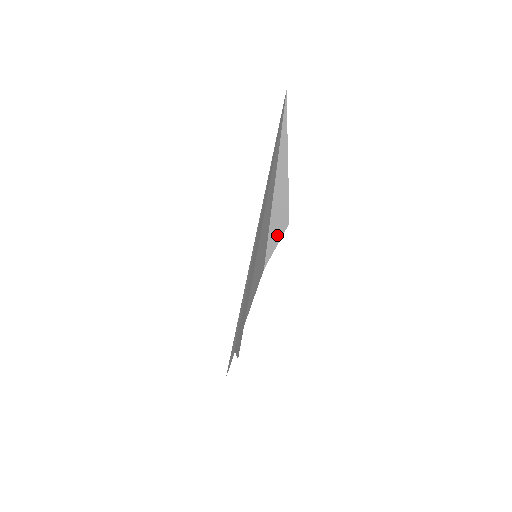
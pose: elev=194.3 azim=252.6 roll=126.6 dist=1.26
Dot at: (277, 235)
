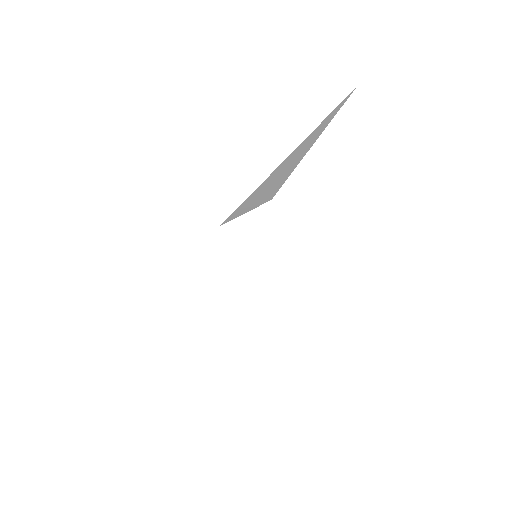
Dot at: (253, 204)
